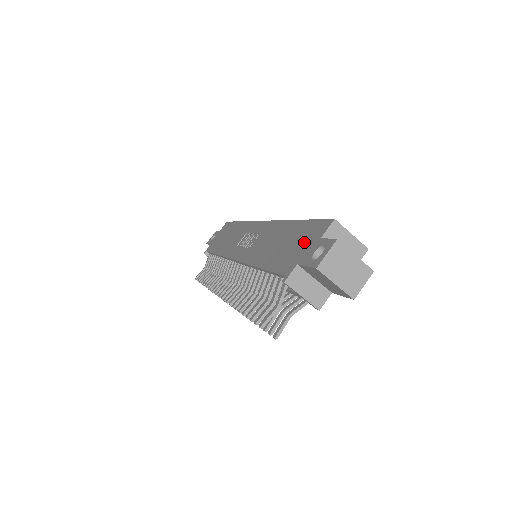
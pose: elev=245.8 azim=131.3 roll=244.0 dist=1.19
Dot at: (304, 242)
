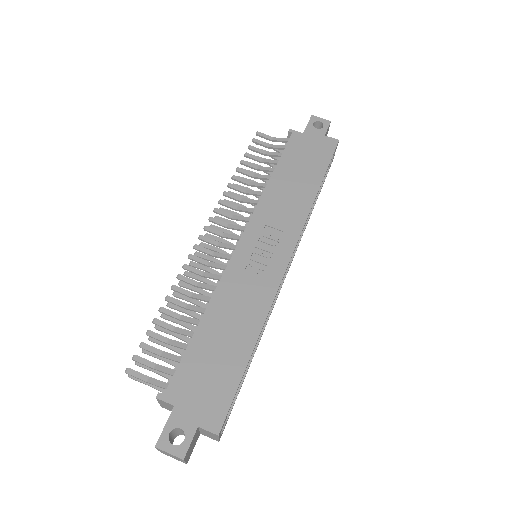
Dot at: (204, 397)
